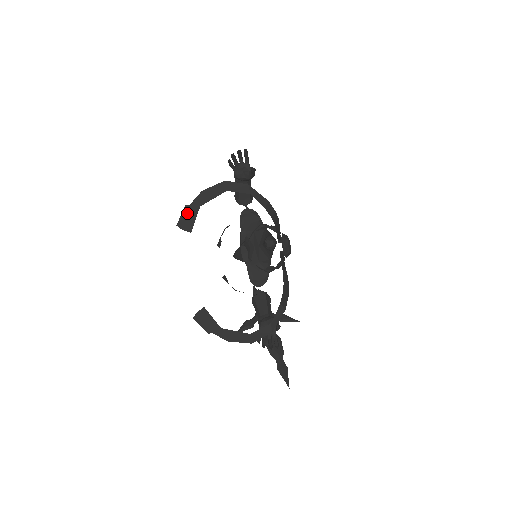
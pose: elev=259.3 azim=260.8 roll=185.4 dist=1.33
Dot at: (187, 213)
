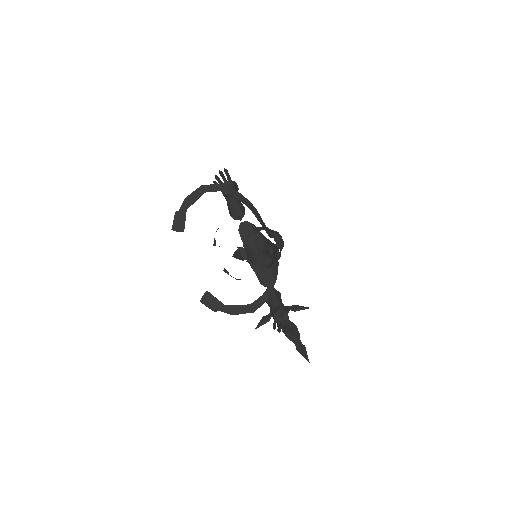
Dot at: (178, 218)
